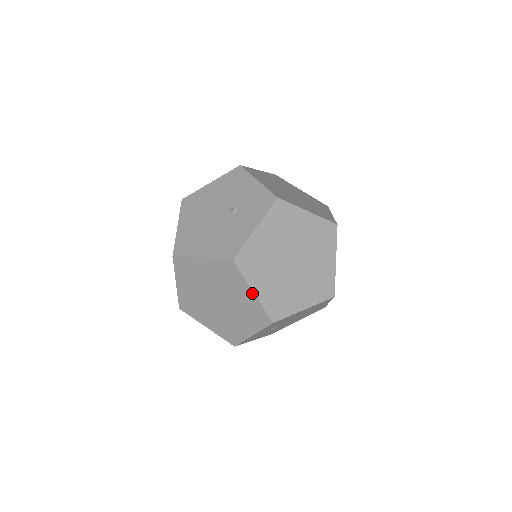
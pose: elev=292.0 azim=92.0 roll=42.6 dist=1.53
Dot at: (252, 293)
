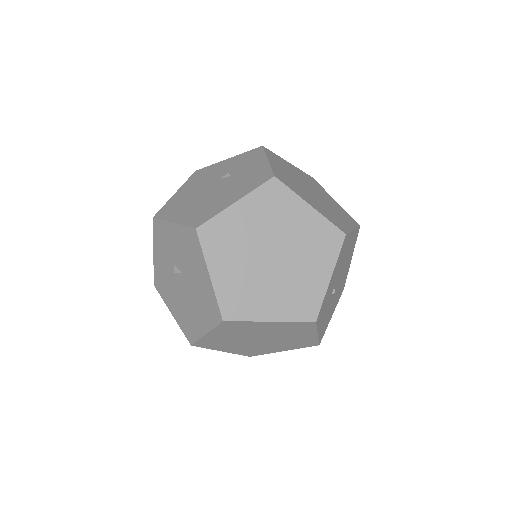
Dot at: (309, 208)
